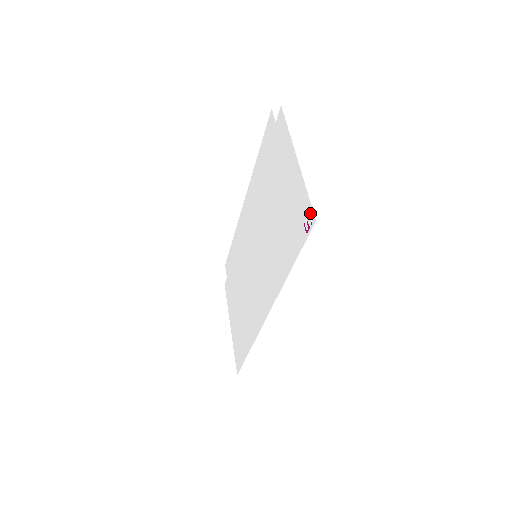
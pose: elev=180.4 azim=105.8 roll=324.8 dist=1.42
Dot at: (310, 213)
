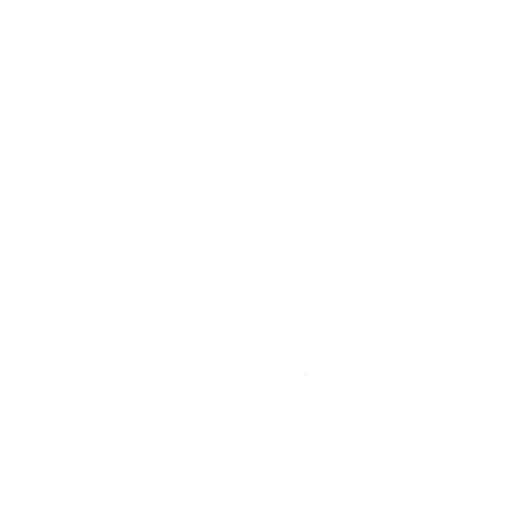
Dot at: occluded
